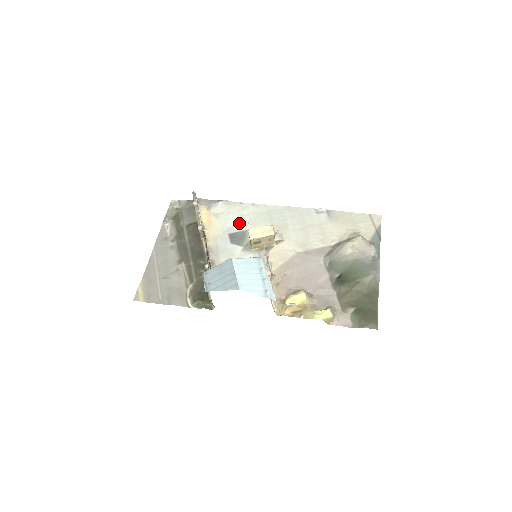
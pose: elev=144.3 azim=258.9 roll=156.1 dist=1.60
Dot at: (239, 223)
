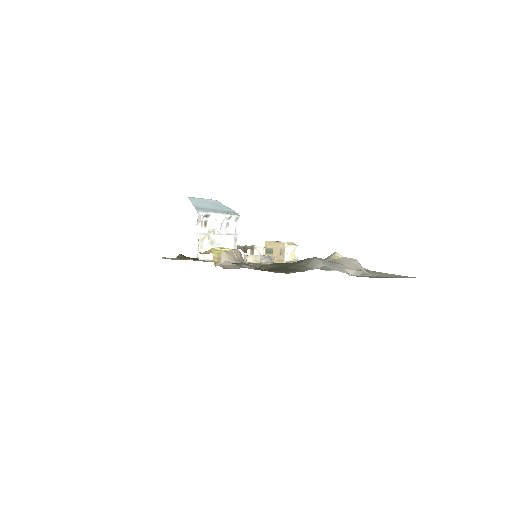
Dot at: occluded
